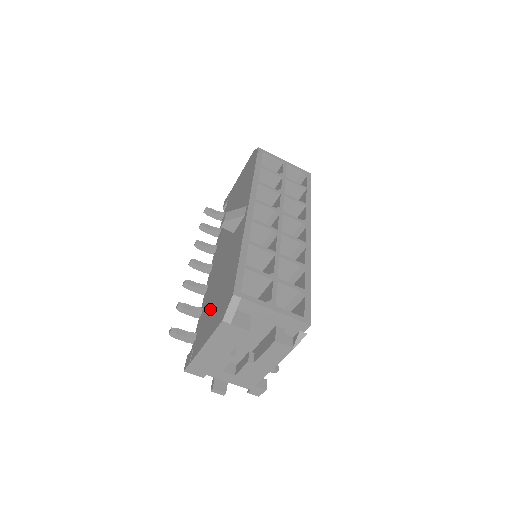
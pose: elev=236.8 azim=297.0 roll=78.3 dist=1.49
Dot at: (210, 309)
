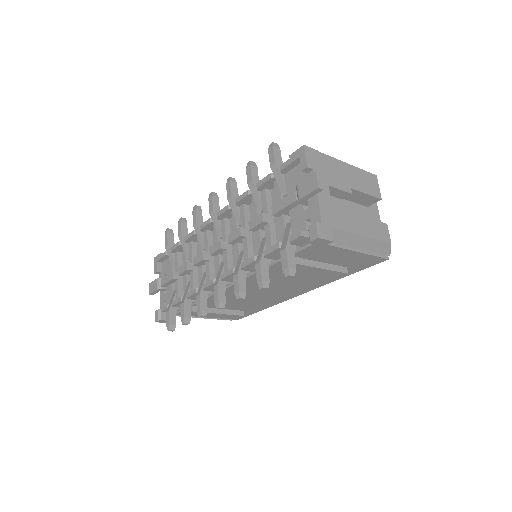
Dot at: occluded
